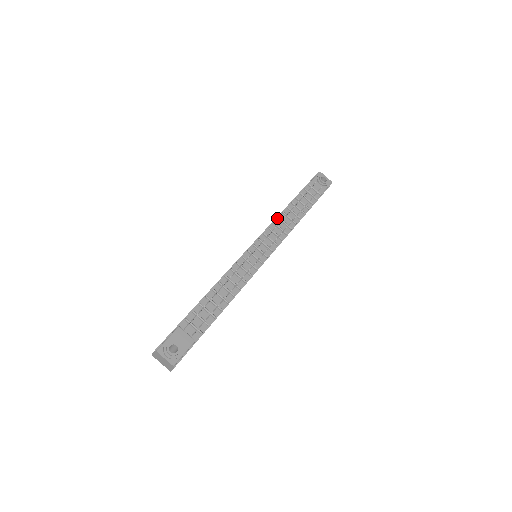
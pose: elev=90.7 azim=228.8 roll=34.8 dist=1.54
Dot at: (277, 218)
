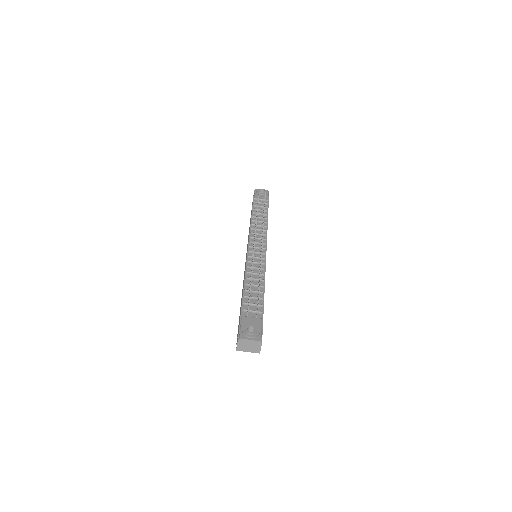
Dot at: (251, 225)
